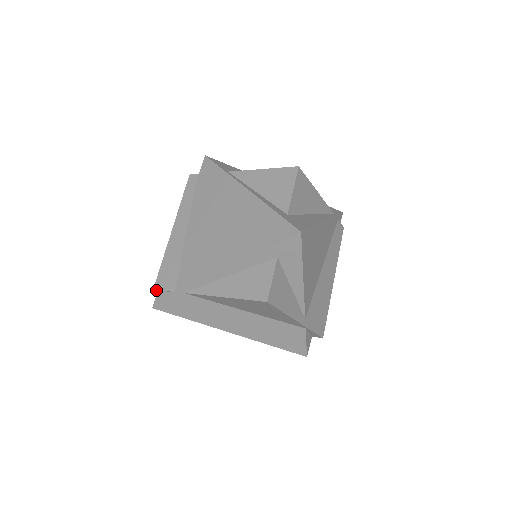
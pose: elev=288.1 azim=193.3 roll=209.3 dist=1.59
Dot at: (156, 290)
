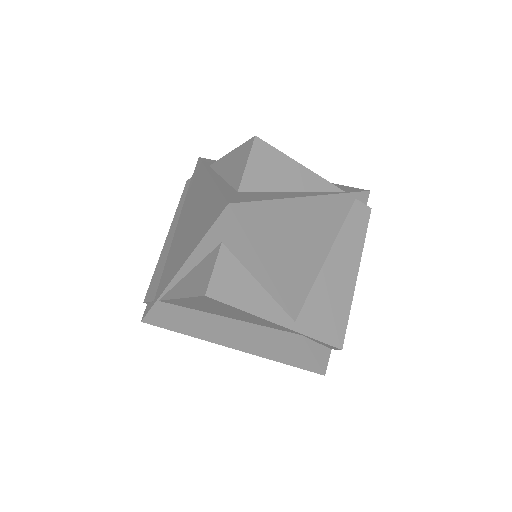
Dot at: (146, 302)
